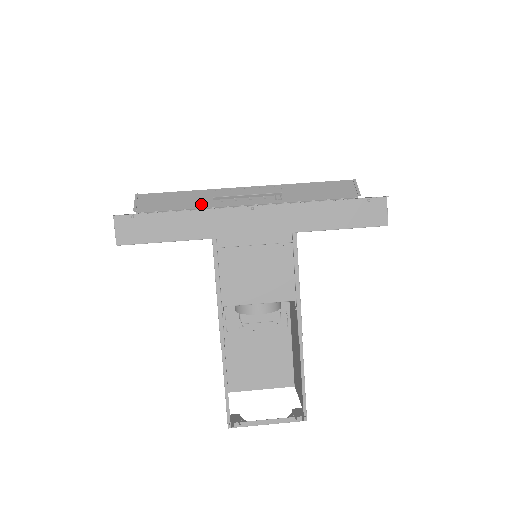
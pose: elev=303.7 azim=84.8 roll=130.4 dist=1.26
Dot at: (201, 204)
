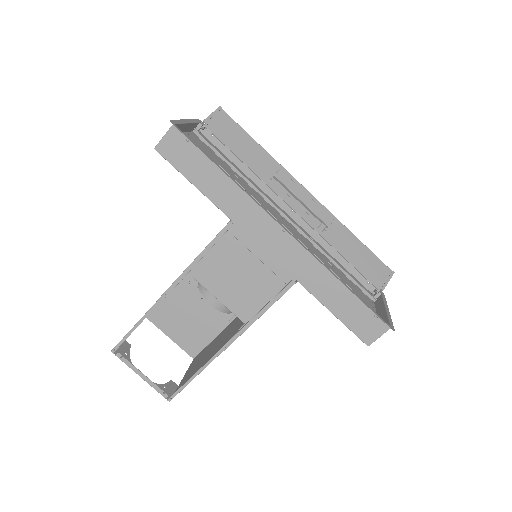
Dot at: (260, 170)
